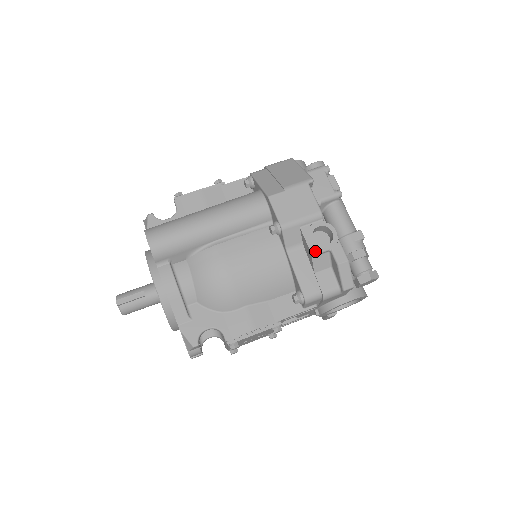
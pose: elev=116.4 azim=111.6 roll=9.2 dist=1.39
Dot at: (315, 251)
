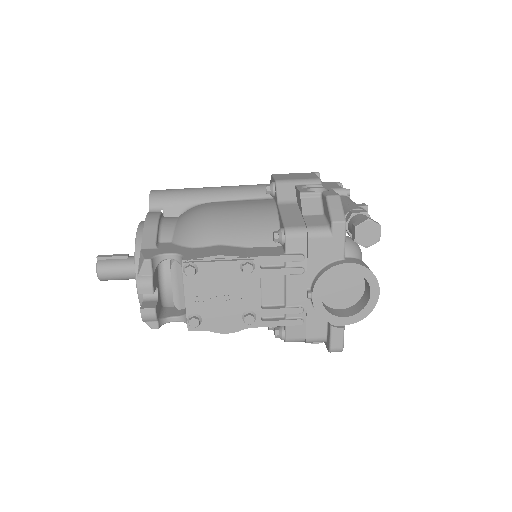
Dot at: (304, 191)
